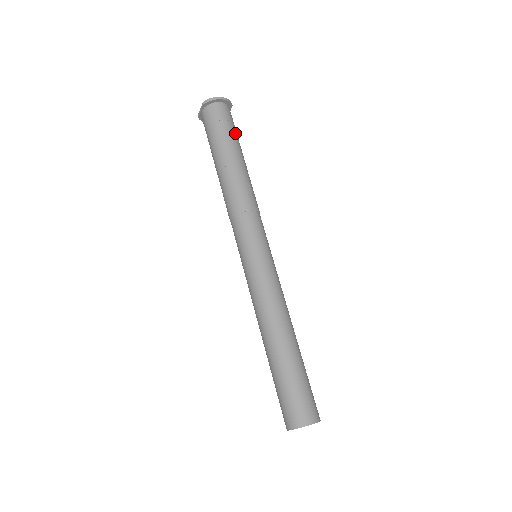
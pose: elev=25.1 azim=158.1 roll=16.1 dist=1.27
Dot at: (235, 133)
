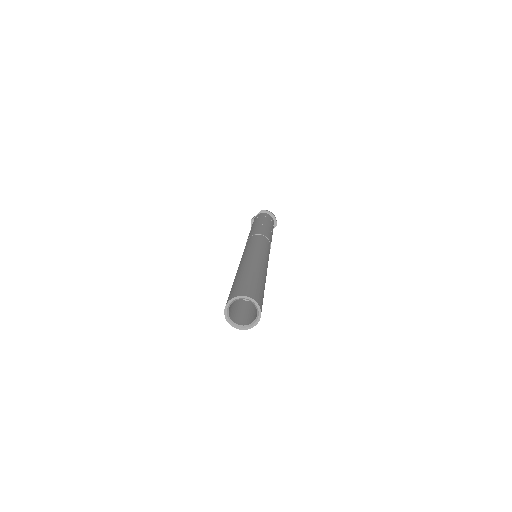
Dot at: occluded
